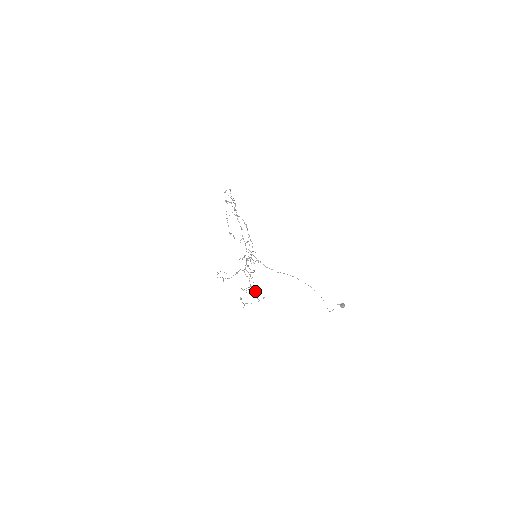
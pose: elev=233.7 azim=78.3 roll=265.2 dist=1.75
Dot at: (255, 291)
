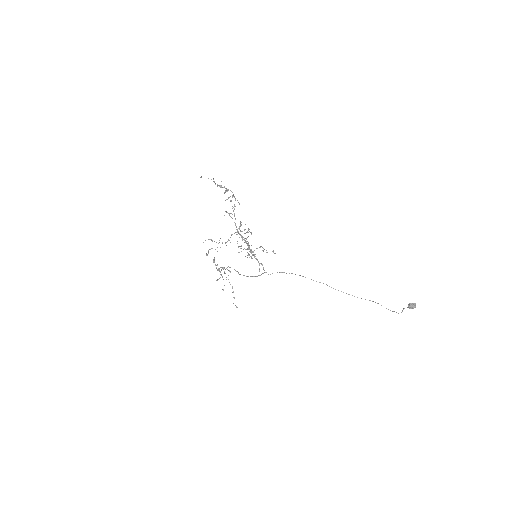
Dot at: (259, 247)
